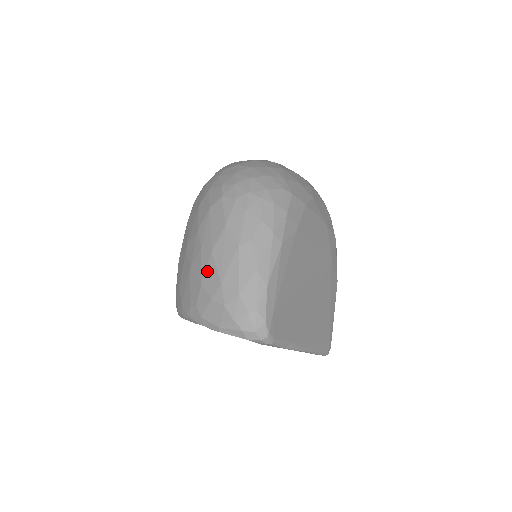
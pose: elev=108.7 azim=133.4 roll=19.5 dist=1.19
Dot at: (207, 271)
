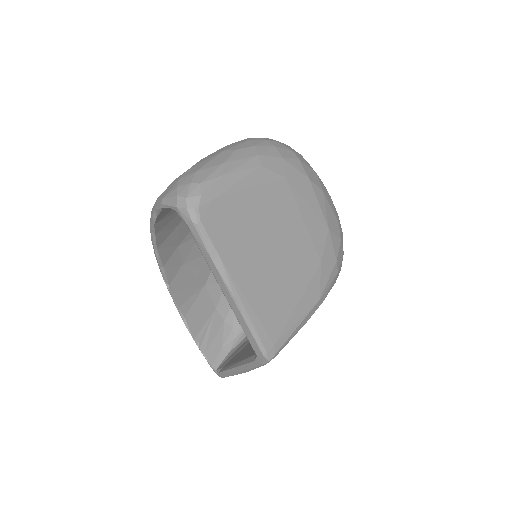
Dot at: occluded
